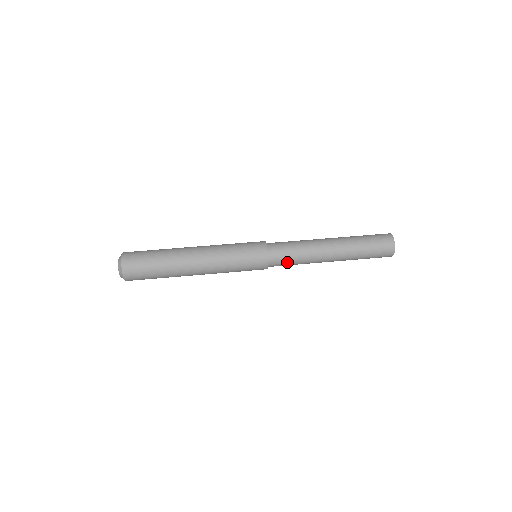
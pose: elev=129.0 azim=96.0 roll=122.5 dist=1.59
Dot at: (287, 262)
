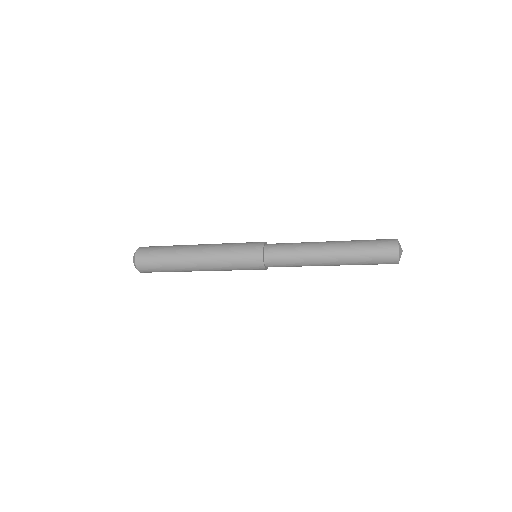
Dot at: (283, 262)
